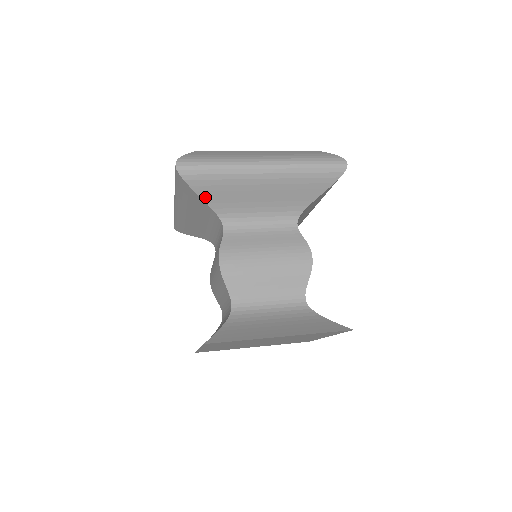
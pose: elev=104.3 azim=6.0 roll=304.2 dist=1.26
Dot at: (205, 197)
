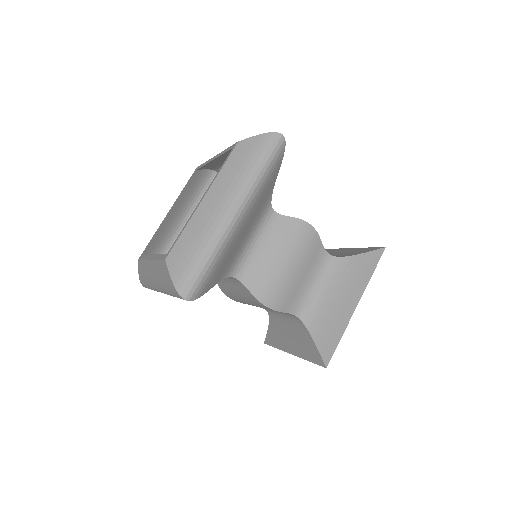
Dot at: occluded
